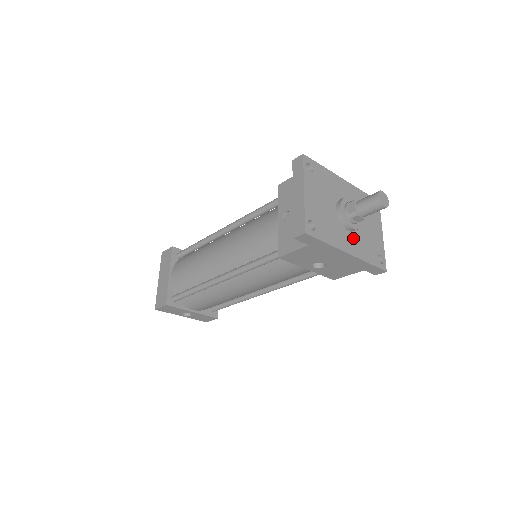
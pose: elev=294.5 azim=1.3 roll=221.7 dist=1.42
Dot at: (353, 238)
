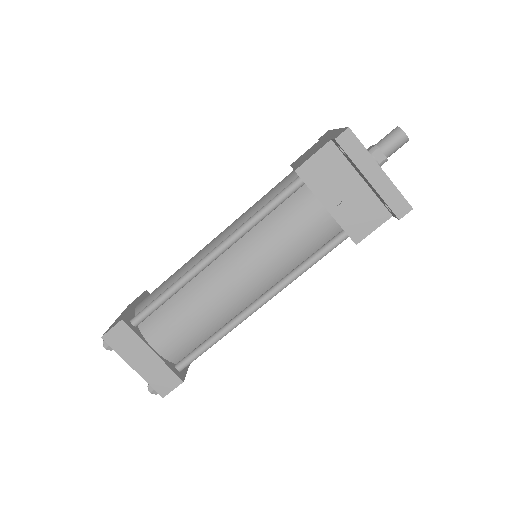
Dot at: occluded
